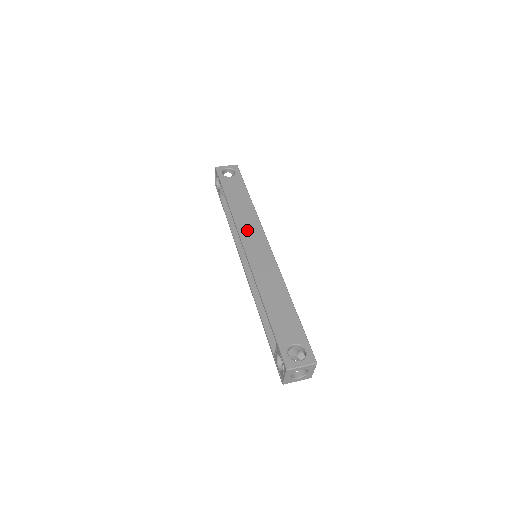
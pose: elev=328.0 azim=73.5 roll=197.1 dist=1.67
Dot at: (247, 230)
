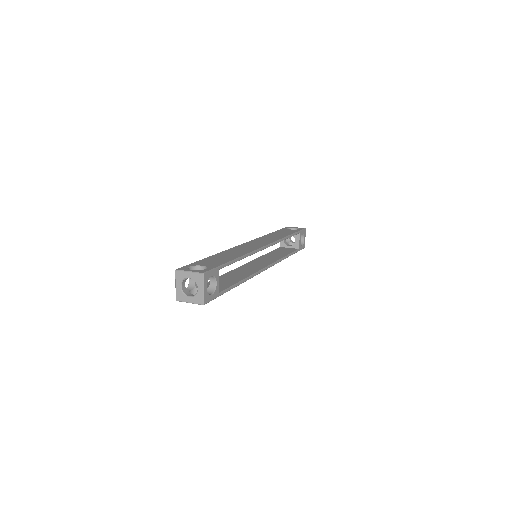
Dot at: (262, 240)
